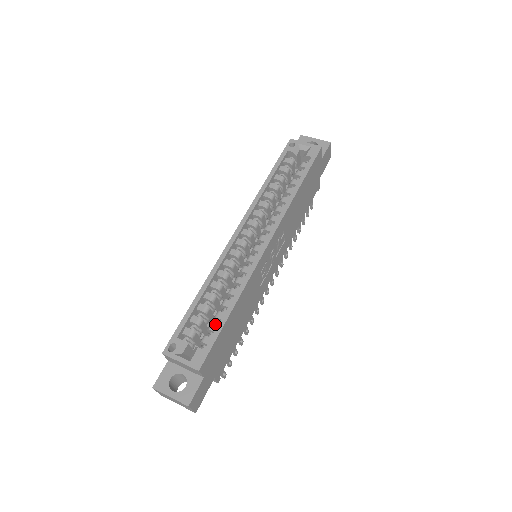
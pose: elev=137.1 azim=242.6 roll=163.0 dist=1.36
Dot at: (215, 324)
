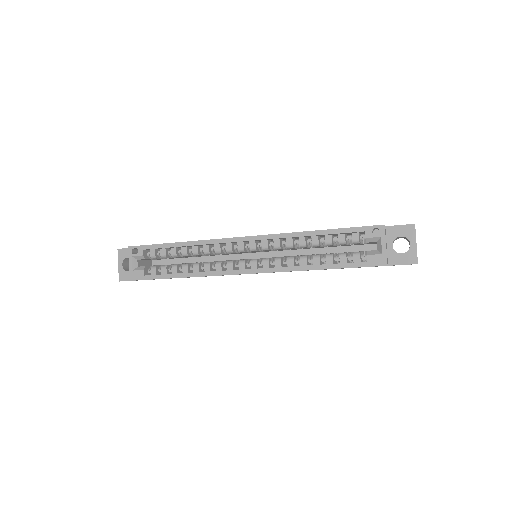
Dot at: (166, 270)
